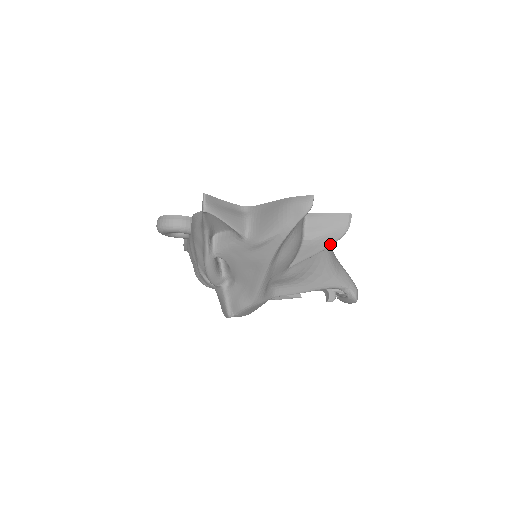
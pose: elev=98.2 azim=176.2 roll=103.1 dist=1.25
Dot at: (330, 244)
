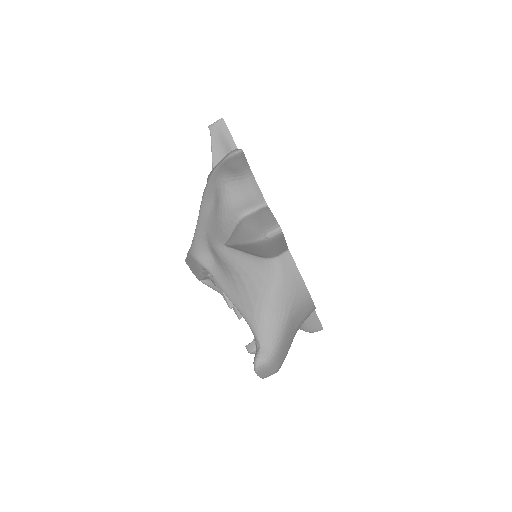
Dot at: (247, 240)
